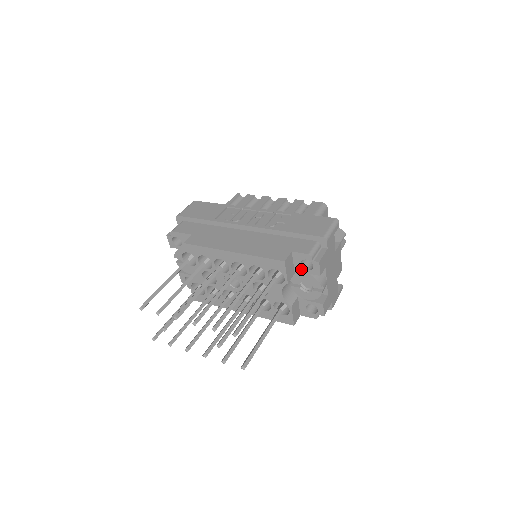
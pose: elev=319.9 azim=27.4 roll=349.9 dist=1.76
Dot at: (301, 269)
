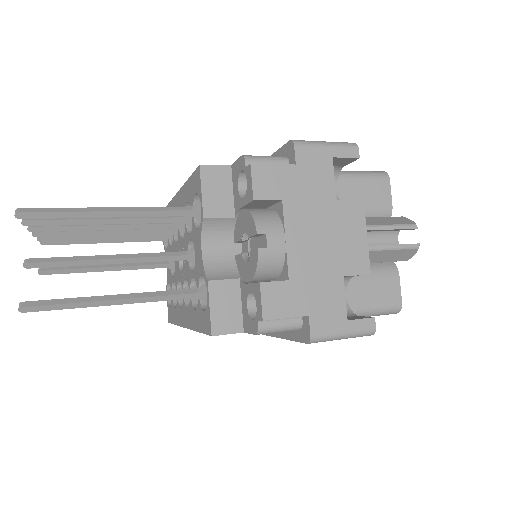
Dot at: (239, 201)
